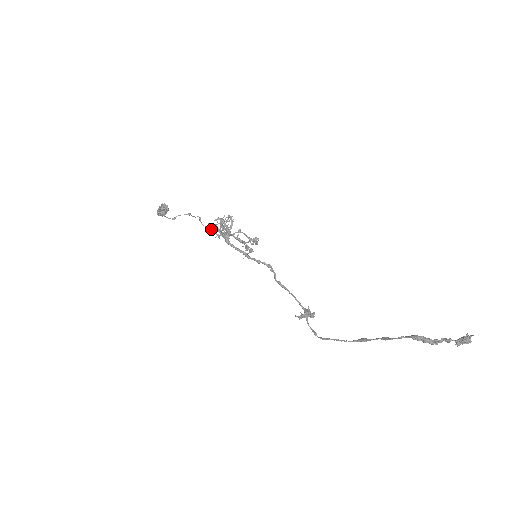
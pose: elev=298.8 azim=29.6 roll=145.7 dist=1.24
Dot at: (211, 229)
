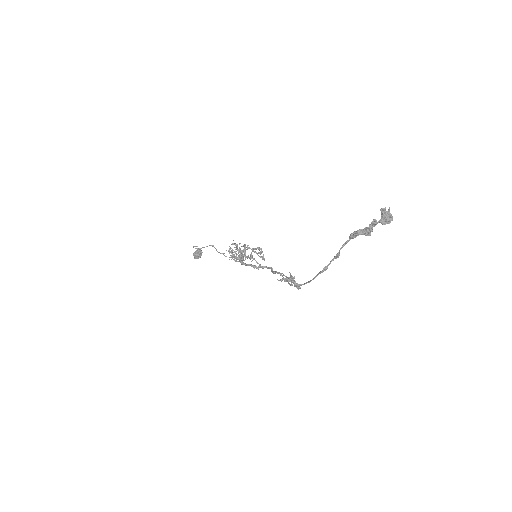
Dot at: occluded
